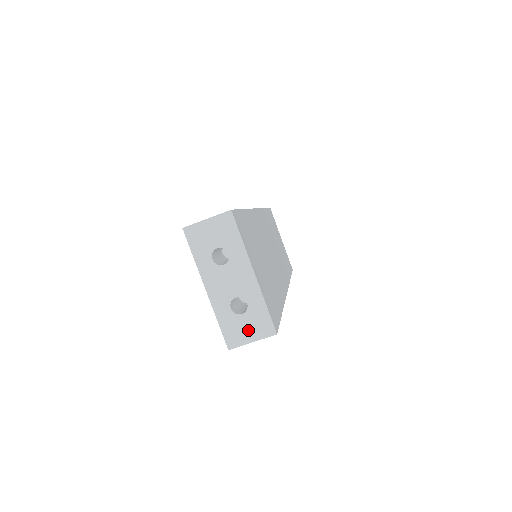
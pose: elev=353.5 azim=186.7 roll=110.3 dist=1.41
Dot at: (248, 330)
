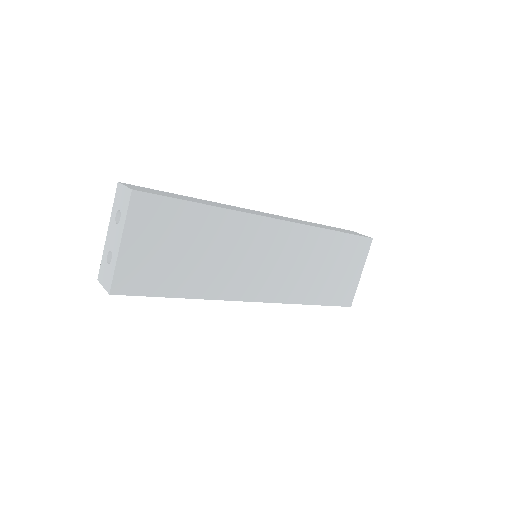
Dot at: (105, 277)
